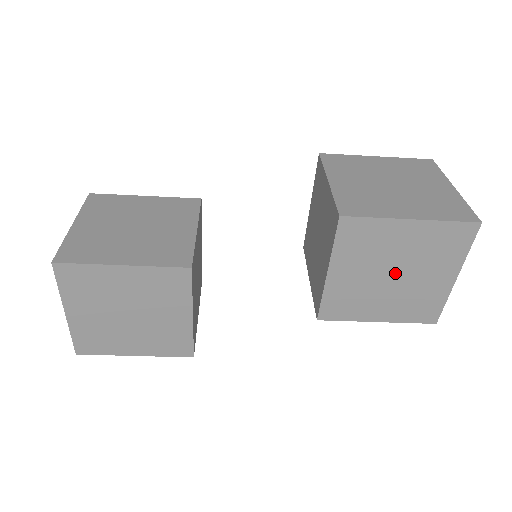
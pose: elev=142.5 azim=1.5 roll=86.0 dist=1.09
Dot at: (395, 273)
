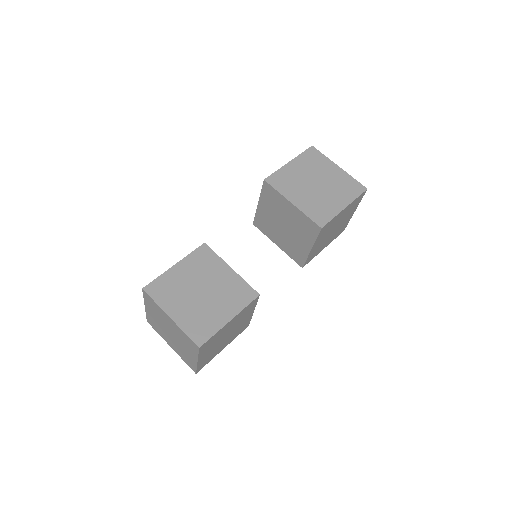
Dot at: (335, 228)
